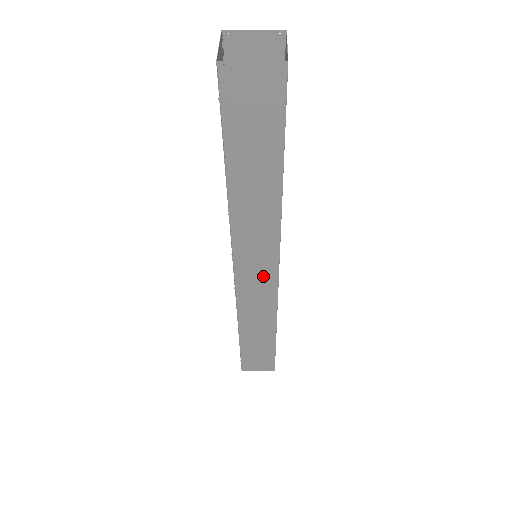
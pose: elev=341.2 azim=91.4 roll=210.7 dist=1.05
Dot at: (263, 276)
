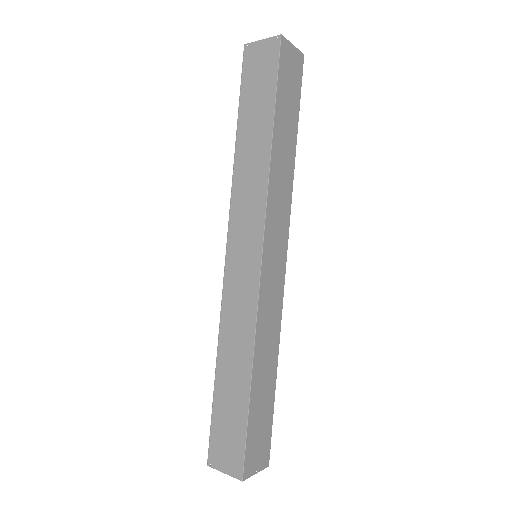
Dot at: (249, 260)
